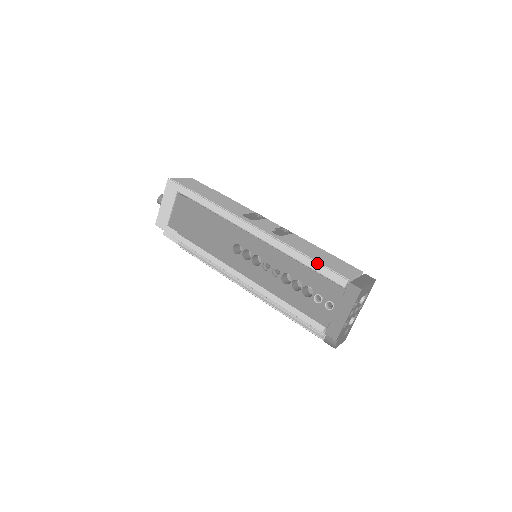
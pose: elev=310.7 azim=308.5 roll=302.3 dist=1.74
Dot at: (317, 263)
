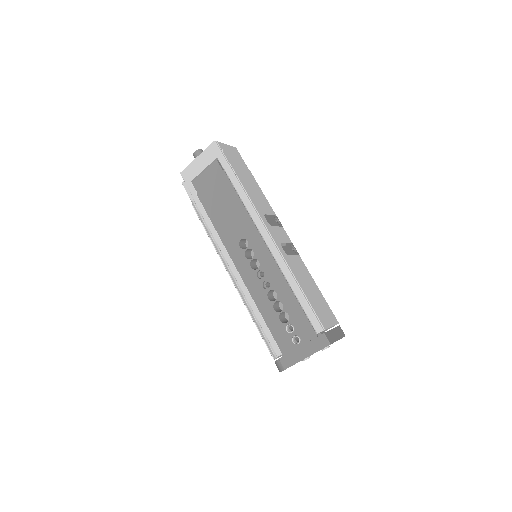
Dot at: (306, 300)
